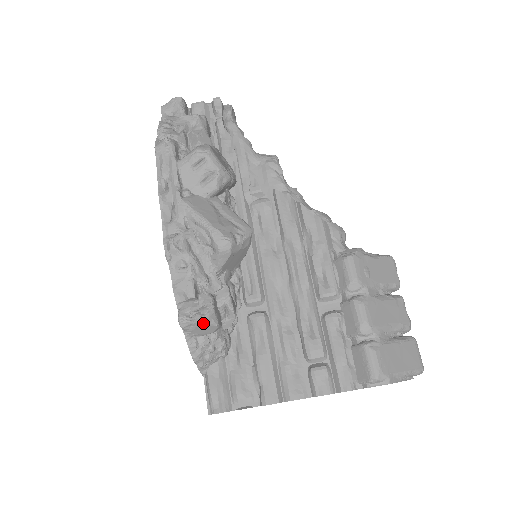
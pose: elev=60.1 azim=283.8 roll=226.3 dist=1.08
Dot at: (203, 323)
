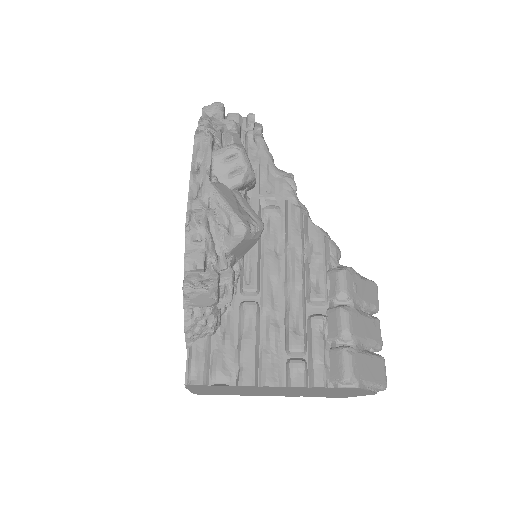
Dot at: (205, 293)
